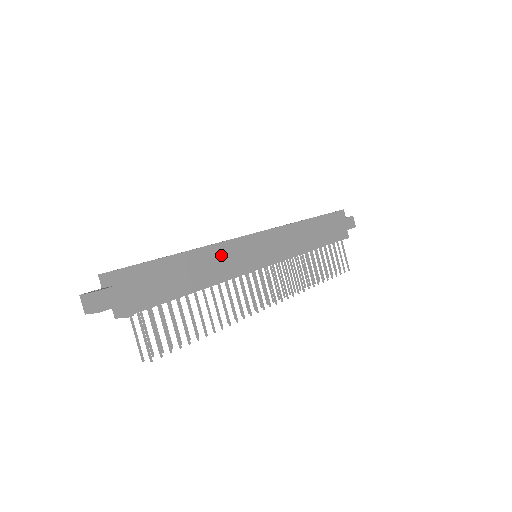
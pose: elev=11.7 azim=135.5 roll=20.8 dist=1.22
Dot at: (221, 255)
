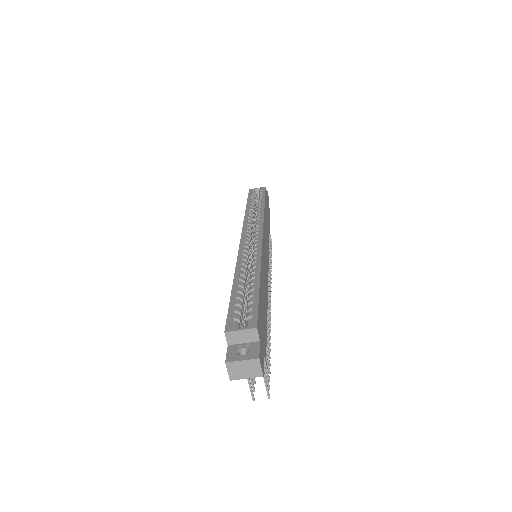
Dot at: (263, 269)
